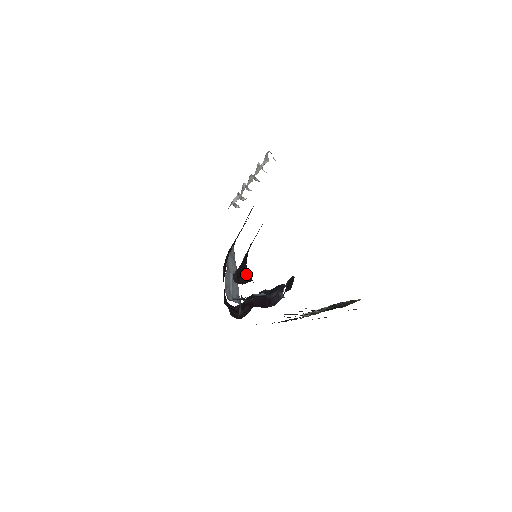
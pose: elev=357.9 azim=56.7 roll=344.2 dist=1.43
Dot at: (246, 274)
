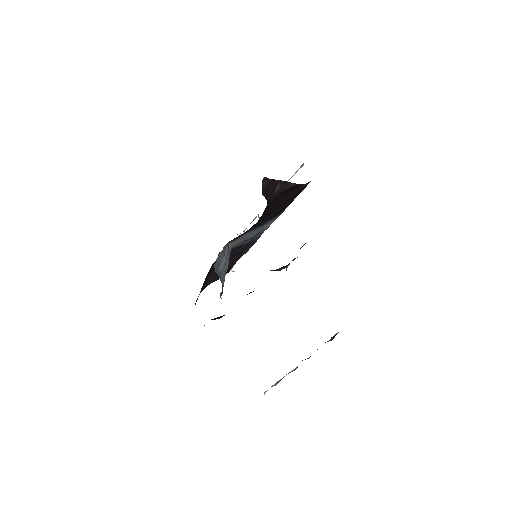
Dot at: occluded
